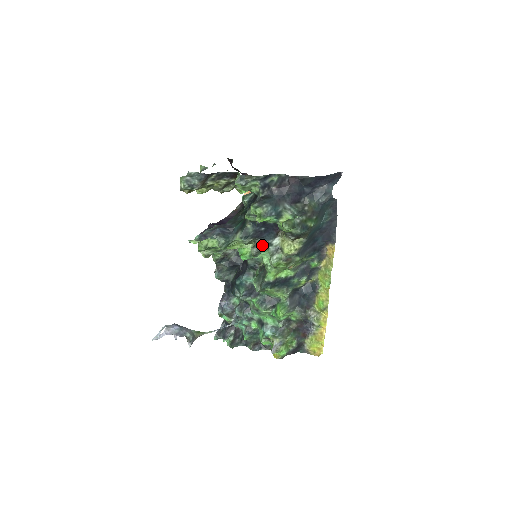
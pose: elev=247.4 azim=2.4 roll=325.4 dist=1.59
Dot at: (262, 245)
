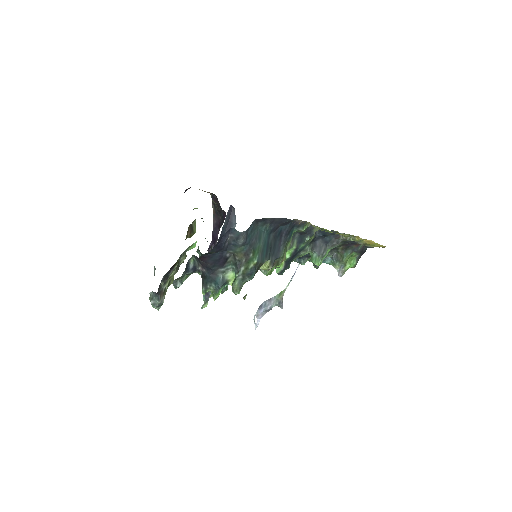
Dot at: occluded
